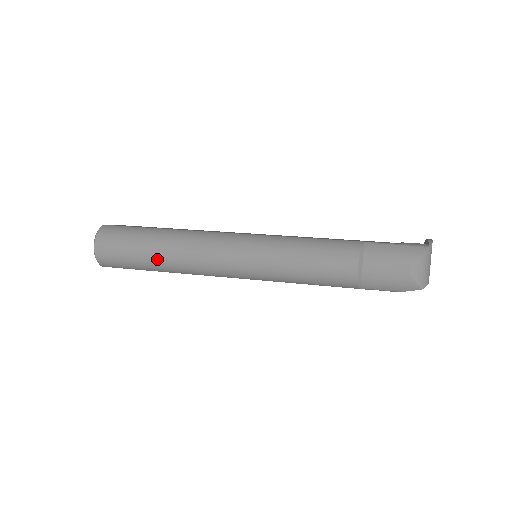
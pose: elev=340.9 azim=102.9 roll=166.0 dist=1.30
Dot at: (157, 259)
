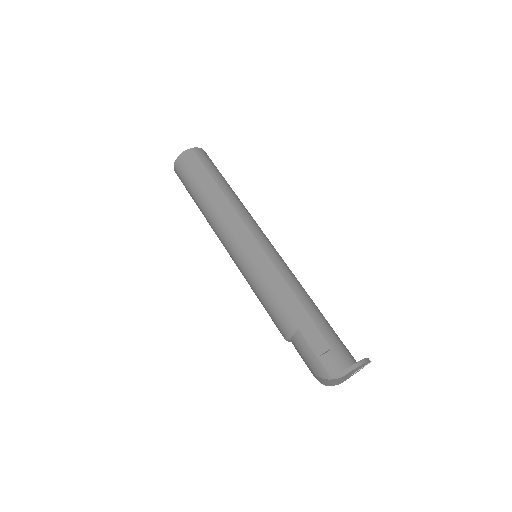
Dot at: occluded
